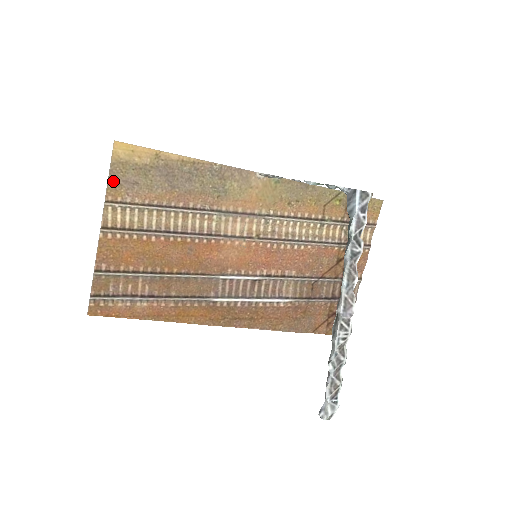
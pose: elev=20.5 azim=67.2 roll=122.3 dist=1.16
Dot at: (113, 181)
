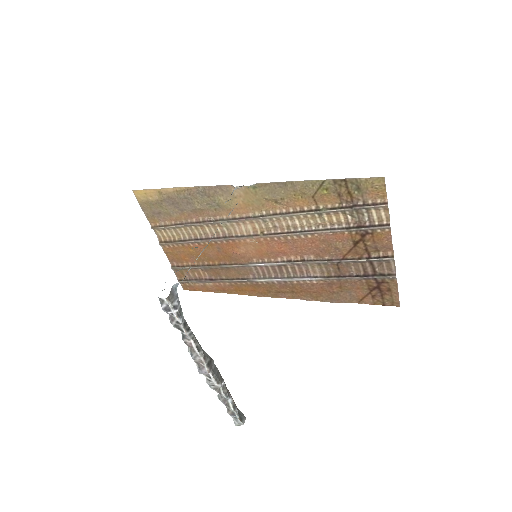
Dot at: (148, 214)
